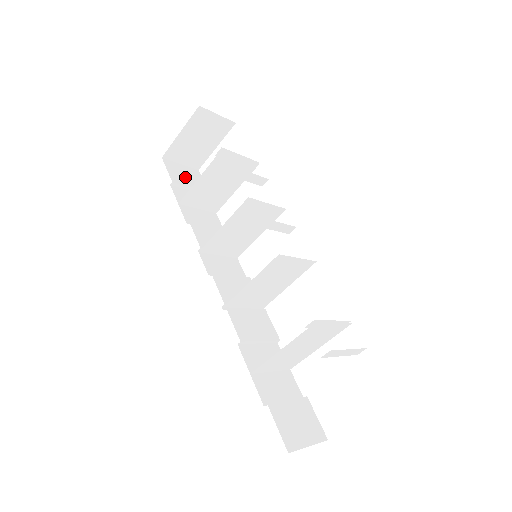
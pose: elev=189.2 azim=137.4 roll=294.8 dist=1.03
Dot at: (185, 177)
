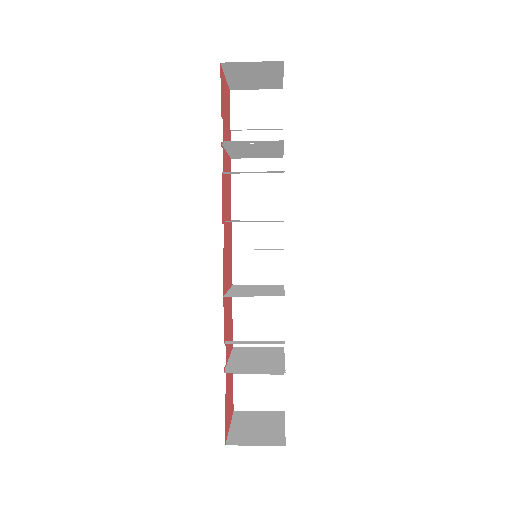
Dot at: (253, 113)
